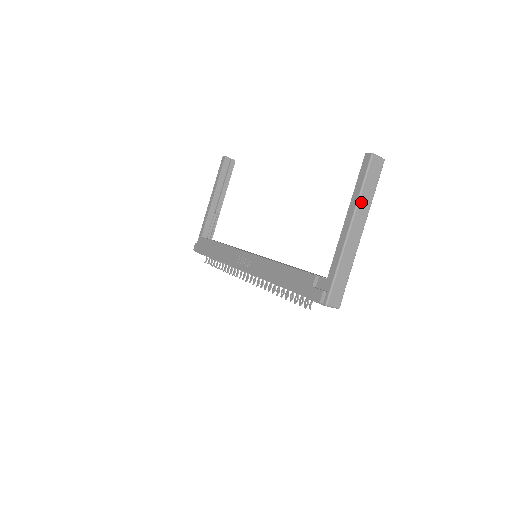
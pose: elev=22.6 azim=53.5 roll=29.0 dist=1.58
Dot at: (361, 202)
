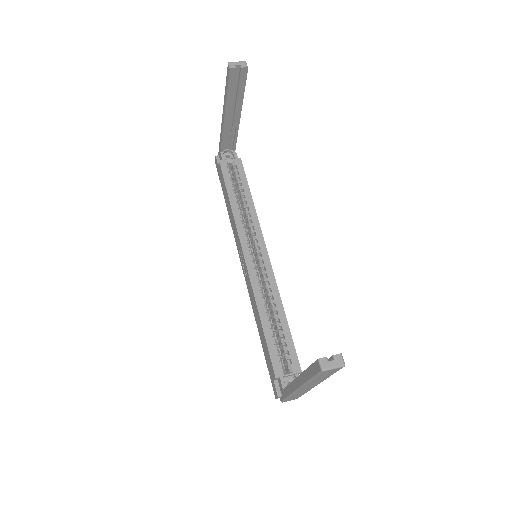
Dot at: (311, 382)
